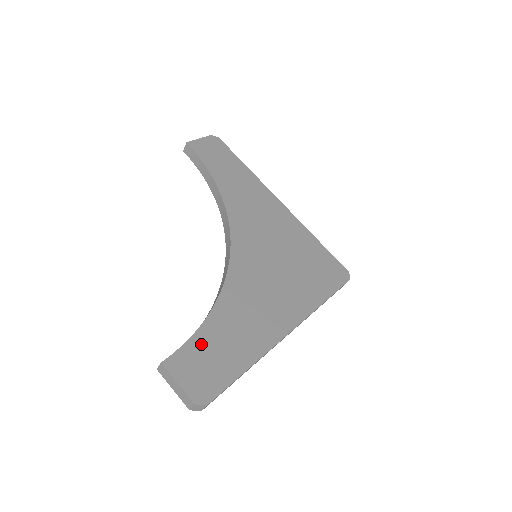
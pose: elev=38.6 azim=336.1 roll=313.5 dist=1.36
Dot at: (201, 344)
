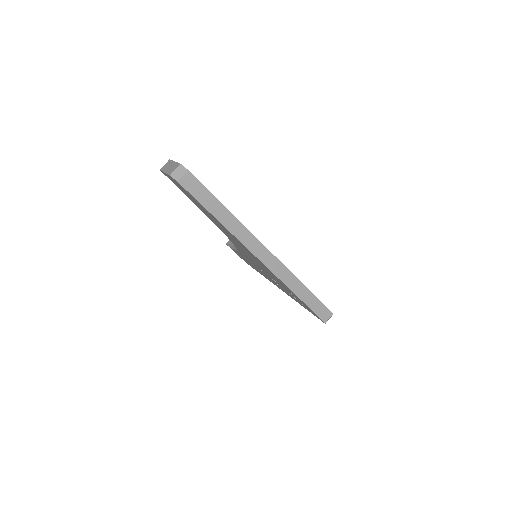
Dot at: occluded
